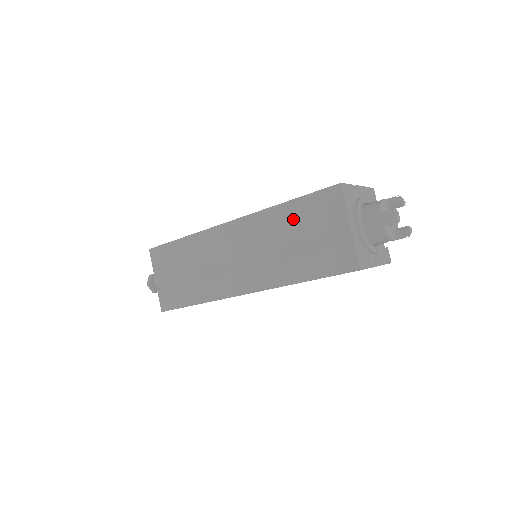
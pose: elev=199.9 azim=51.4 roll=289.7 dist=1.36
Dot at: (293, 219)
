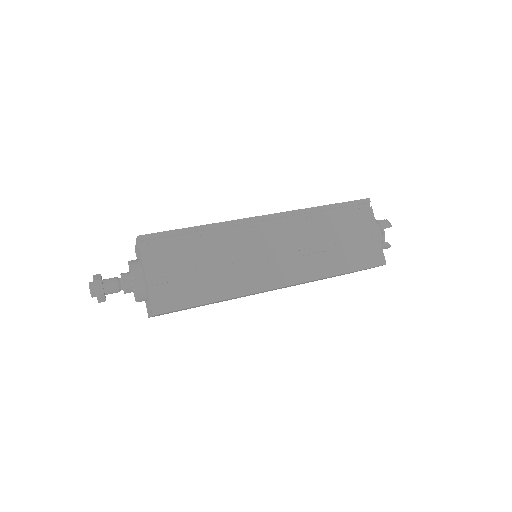
Dot at: occluded
